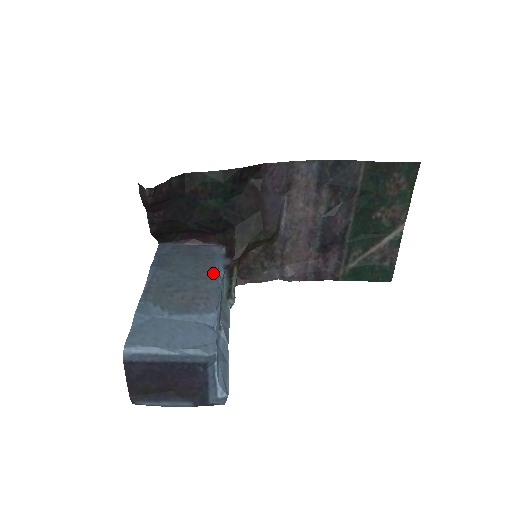
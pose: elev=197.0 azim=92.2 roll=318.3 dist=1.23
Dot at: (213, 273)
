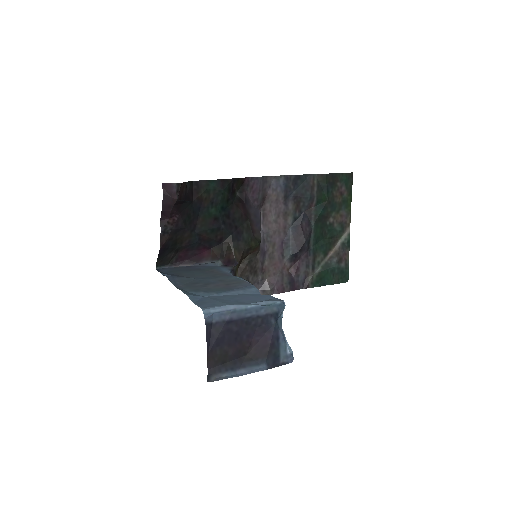
Dot at: (225, 274)
